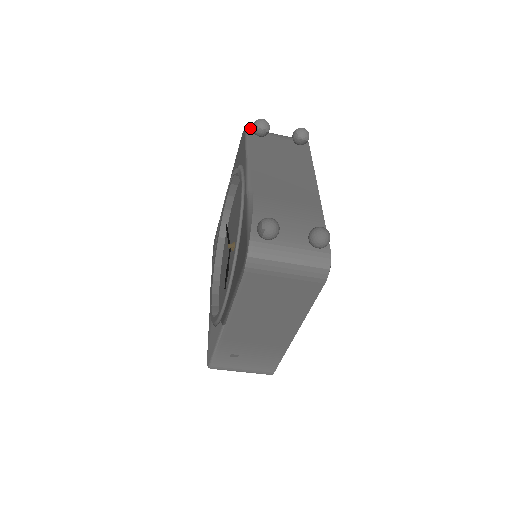
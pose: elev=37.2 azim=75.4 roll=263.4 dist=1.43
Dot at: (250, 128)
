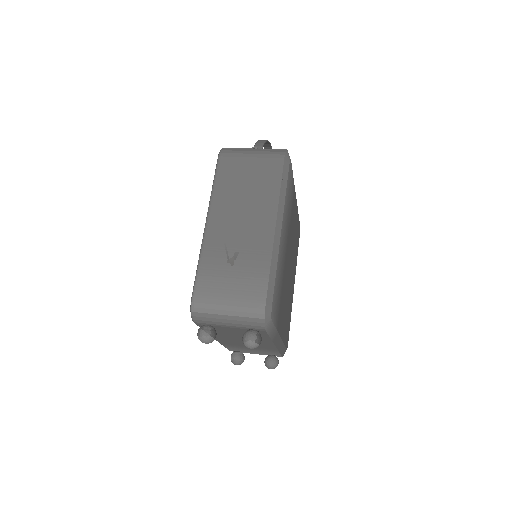
Dot at: (196, 320)
